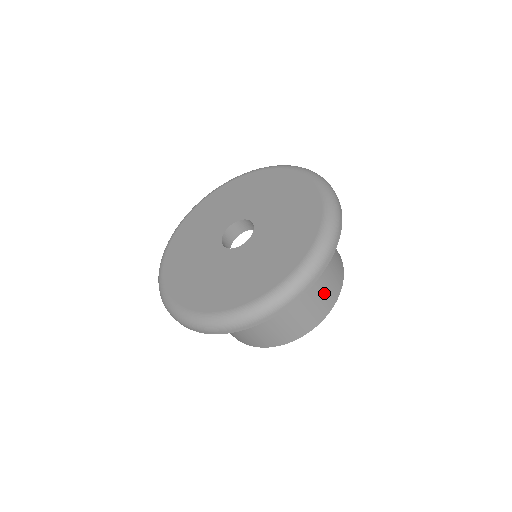
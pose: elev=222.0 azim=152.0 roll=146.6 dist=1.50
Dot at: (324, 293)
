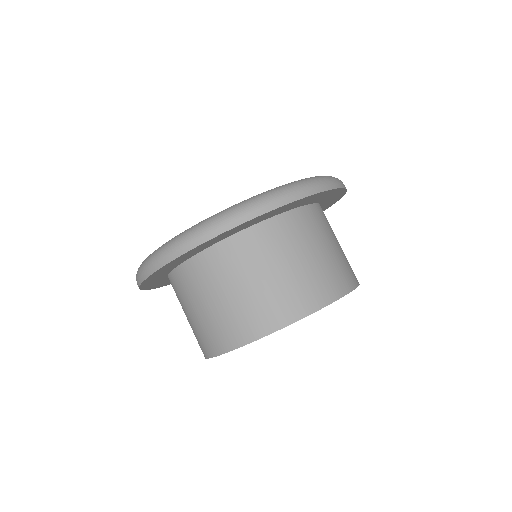
Dot at: (341, 261)
